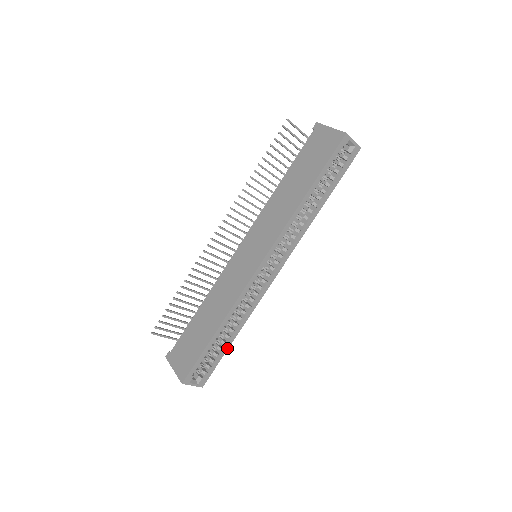
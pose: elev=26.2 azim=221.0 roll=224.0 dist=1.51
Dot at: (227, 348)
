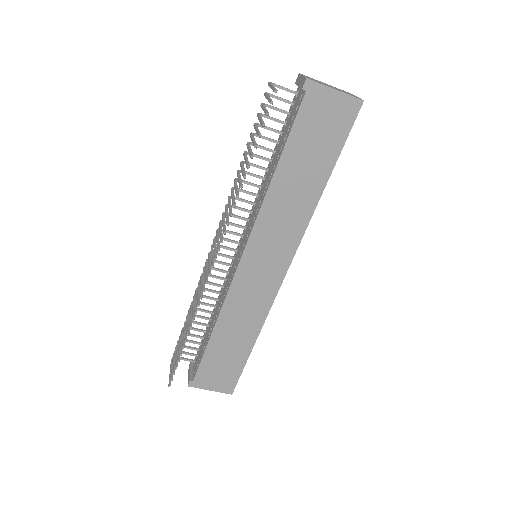
Dot at: occluded
